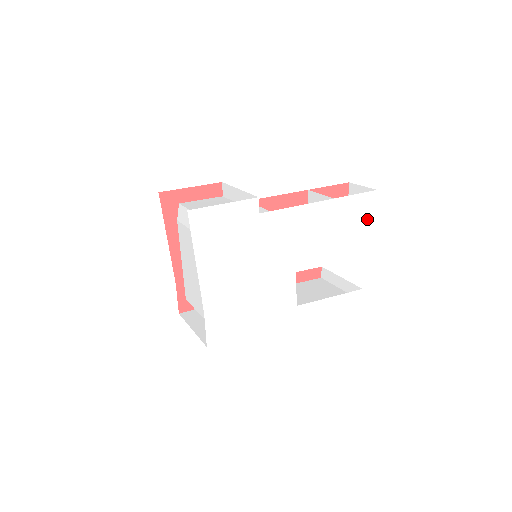
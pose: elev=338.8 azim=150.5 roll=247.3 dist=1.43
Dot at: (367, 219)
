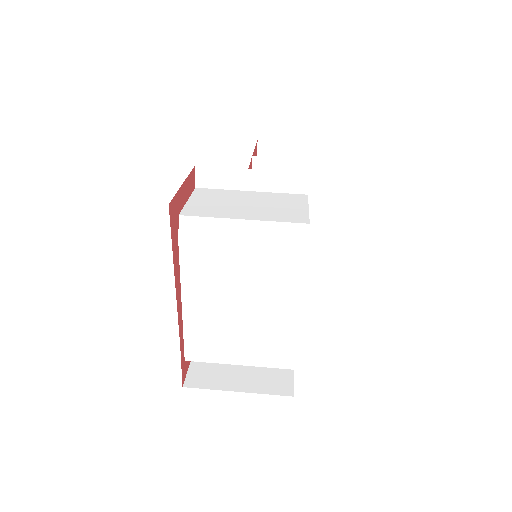
Dot at: occluded
